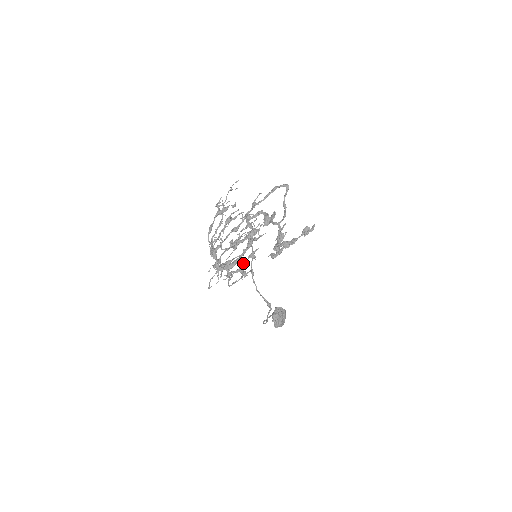
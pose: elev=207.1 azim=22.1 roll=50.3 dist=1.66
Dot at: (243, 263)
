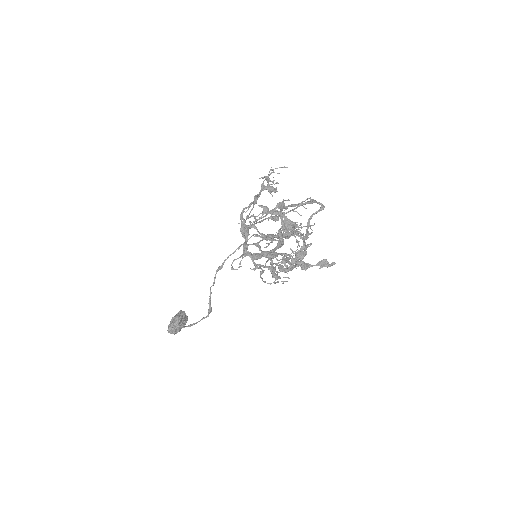
Dot at: occluded
